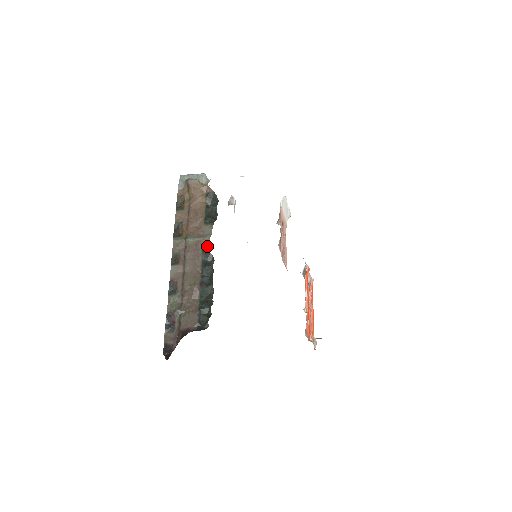
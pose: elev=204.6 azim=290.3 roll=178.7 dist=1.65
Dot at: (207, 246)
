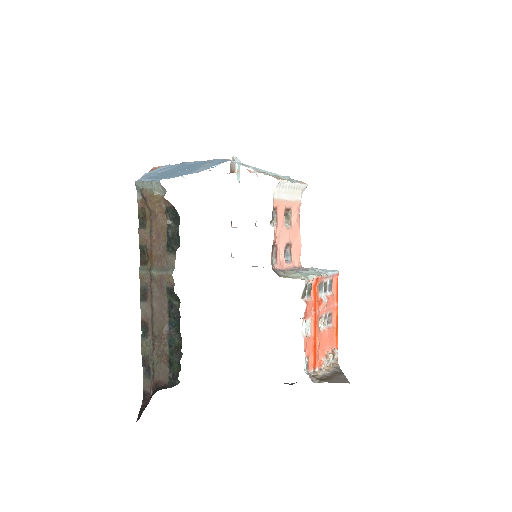
Dot at: (171, 284)
